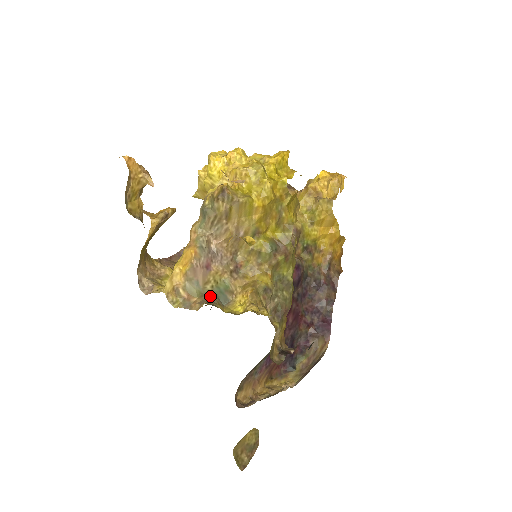
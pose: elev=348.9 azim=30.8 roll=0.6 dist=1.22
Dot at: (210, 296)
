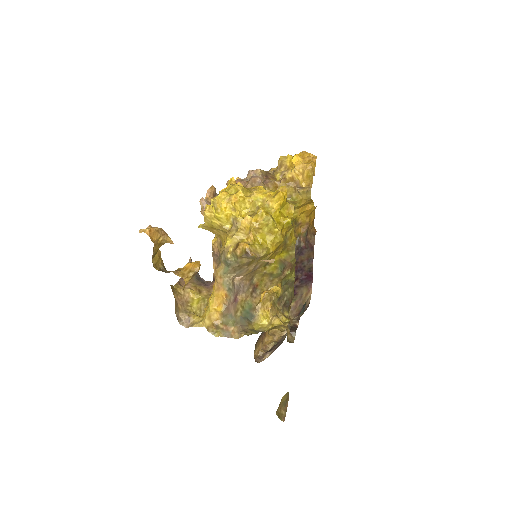
Dot at: (242, 321)
